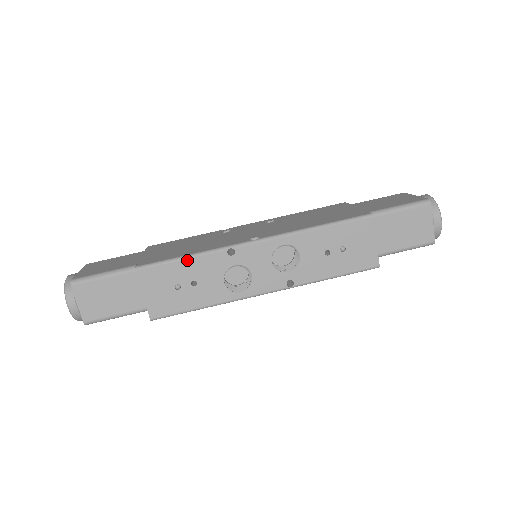
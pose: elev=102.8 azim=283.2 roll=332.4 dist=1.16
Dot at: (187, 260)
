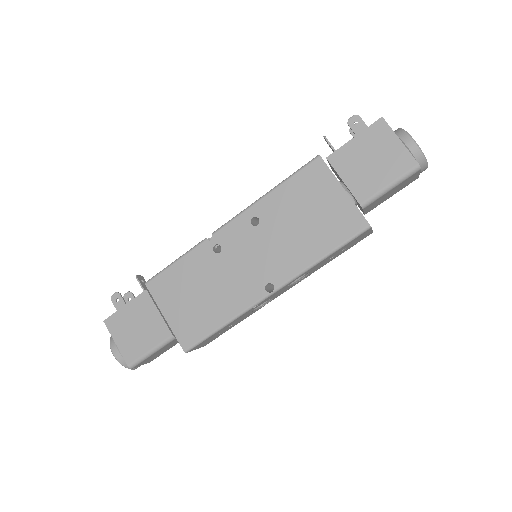
Dot at: (222, 329)
